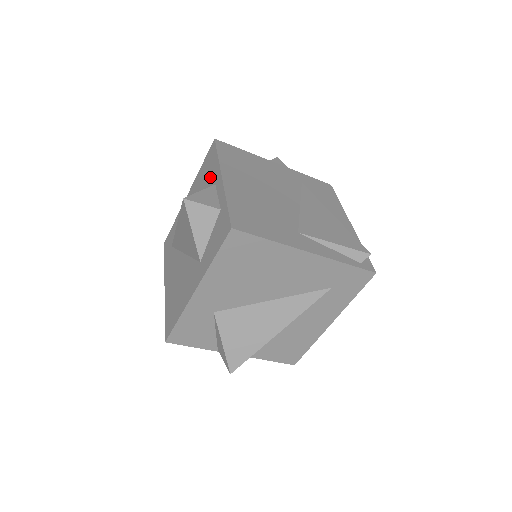
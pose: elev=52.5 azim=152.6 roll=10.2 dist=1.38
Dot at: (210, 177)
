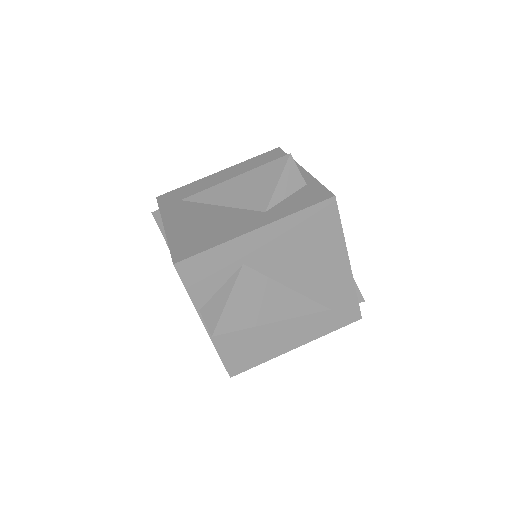
Dot at: occluded
